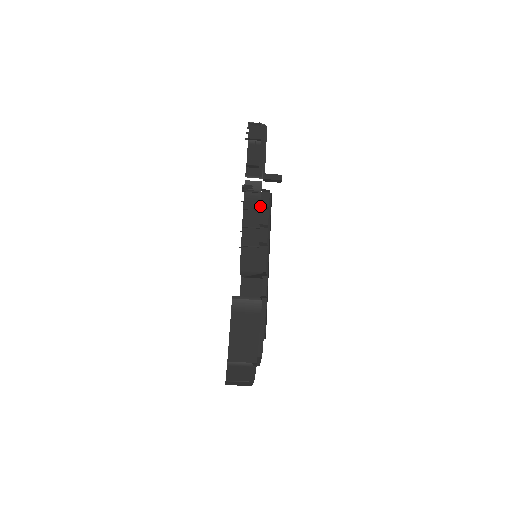
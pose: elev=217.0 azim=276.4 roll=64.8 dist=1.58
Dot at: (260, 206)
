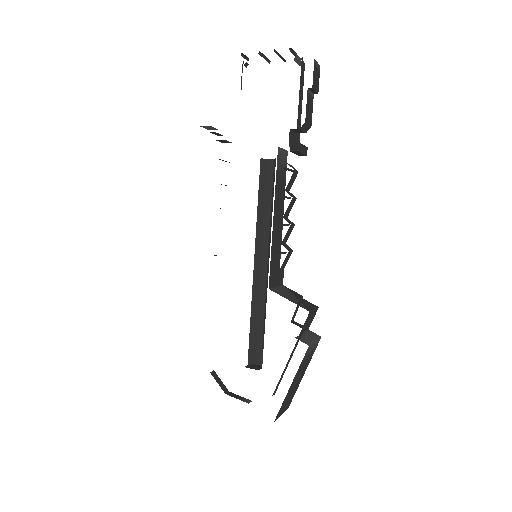
Dot at: (285, 190)
